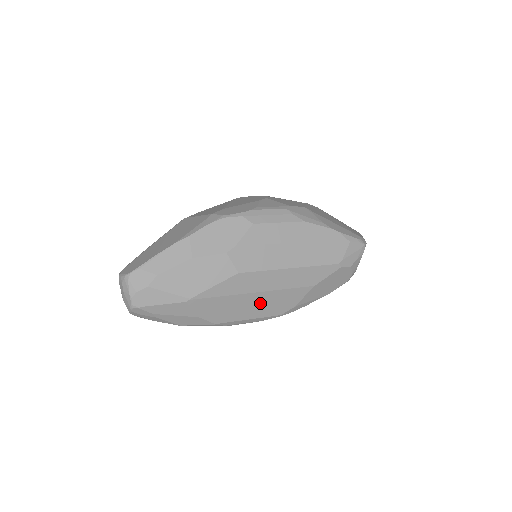
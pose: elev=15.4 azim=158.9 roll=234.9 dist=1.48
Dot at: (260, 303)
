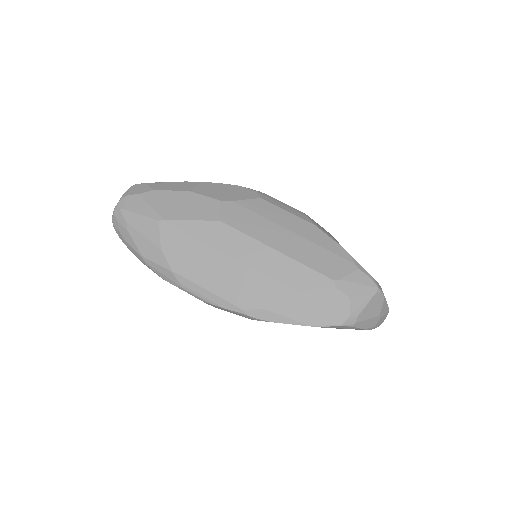
Dot at: (227, 274)
